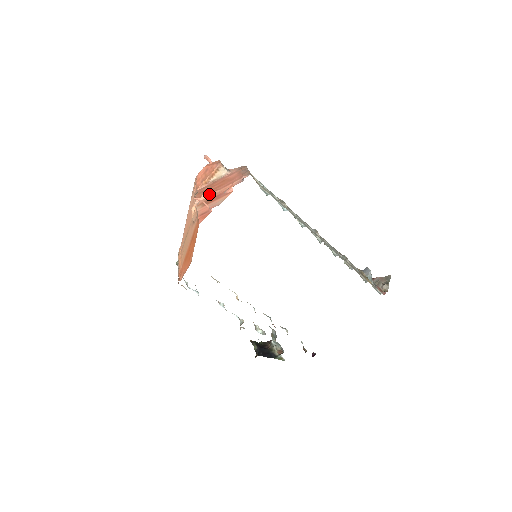
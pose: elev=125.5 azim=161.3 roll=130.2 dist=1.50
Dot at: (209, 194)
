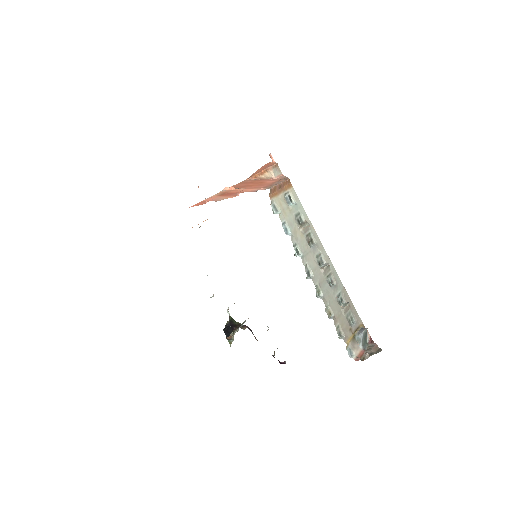
Dot at: (236, 188)
